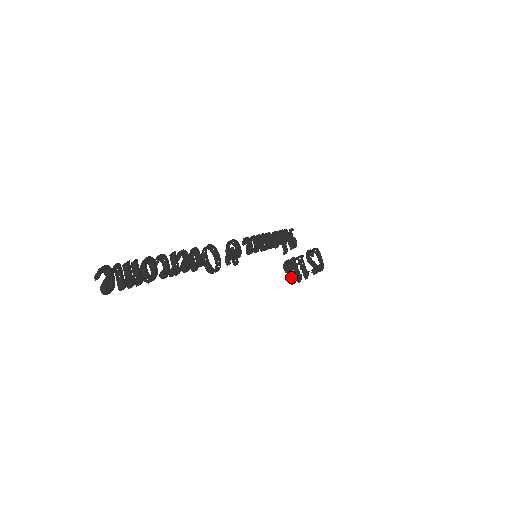
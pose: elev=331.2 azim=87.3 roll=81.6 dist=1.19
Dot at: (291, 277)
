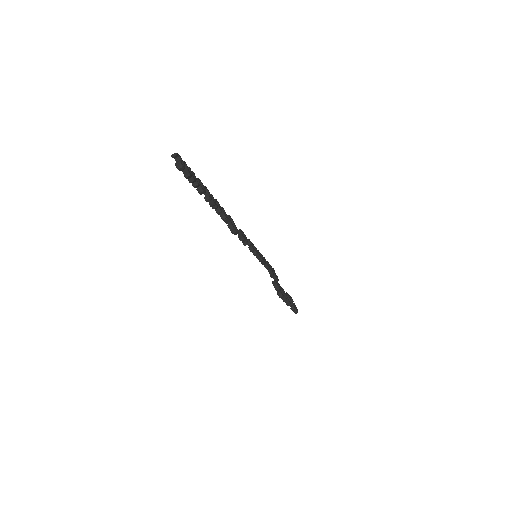
Dot at: (280, 291)
